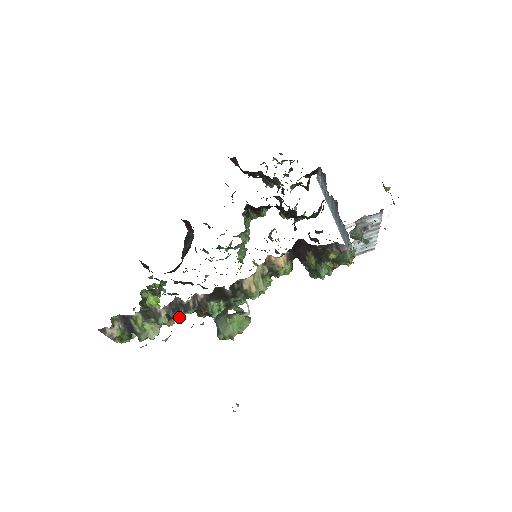
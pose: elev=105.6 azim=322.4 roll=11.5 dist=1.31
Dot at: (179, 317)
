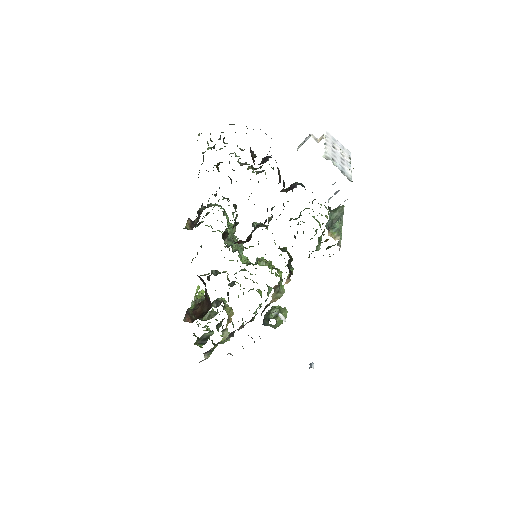
Dot at: (232, 313)
